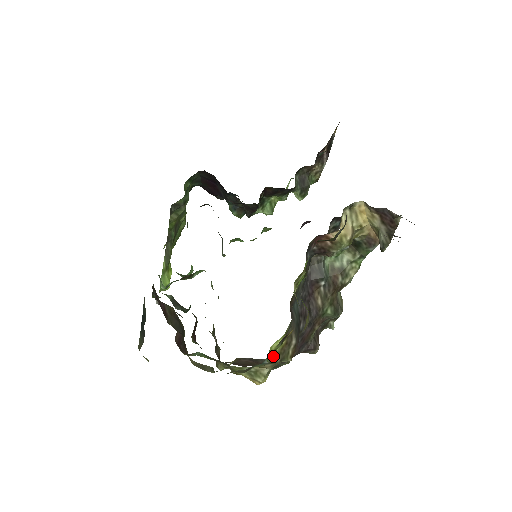
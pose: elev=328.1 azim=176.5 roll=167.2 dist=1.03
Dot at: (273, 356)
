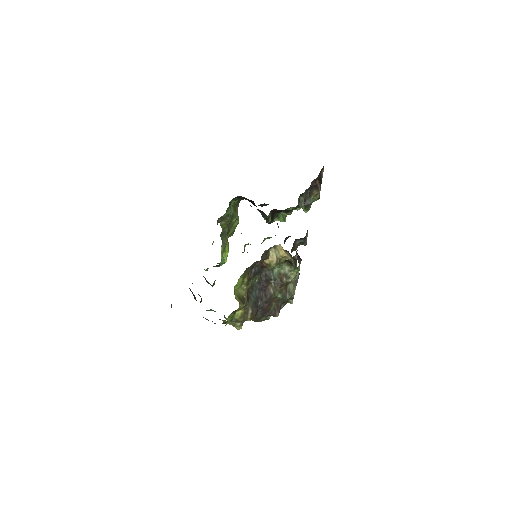
Dot at: (237, 318)
